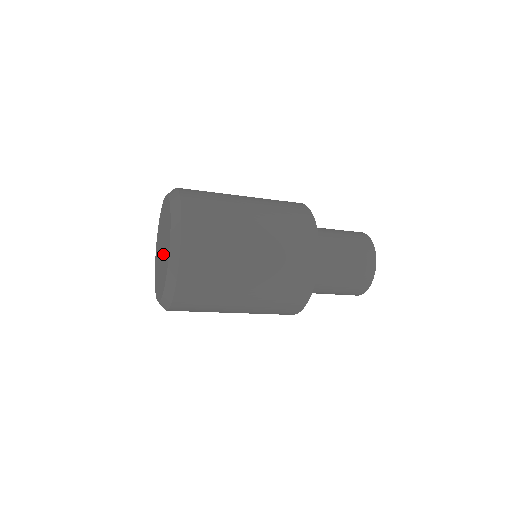
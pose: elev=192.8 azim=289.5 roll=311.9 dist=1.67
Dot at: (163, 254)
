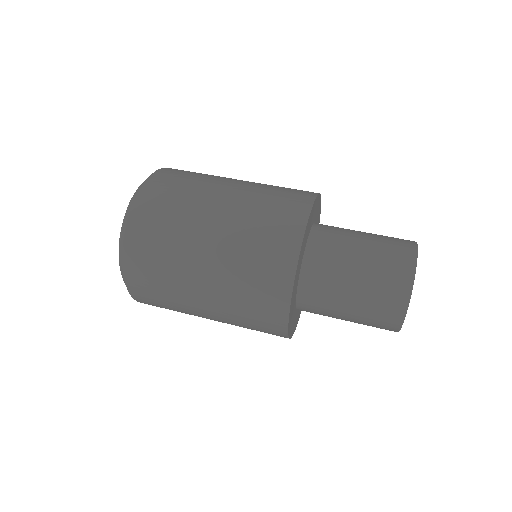
Dot at: occluded
